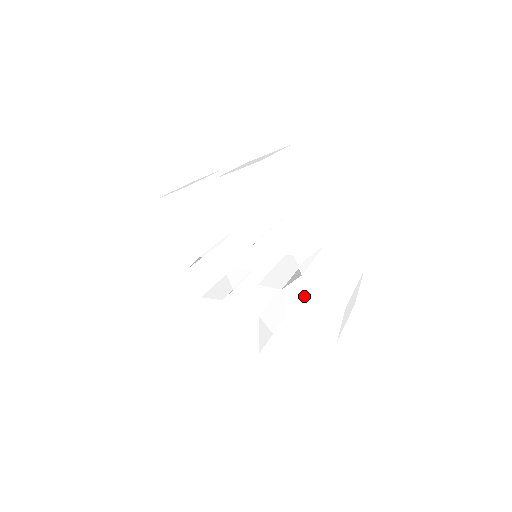
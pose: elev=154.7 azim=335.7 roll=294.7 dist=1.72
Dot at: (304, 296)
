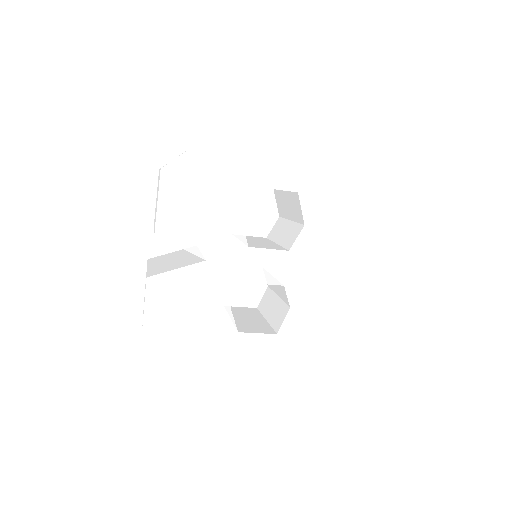
Dot at: (320, 203)
